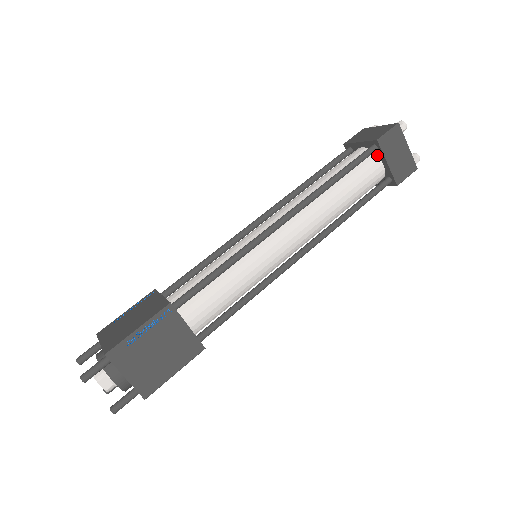
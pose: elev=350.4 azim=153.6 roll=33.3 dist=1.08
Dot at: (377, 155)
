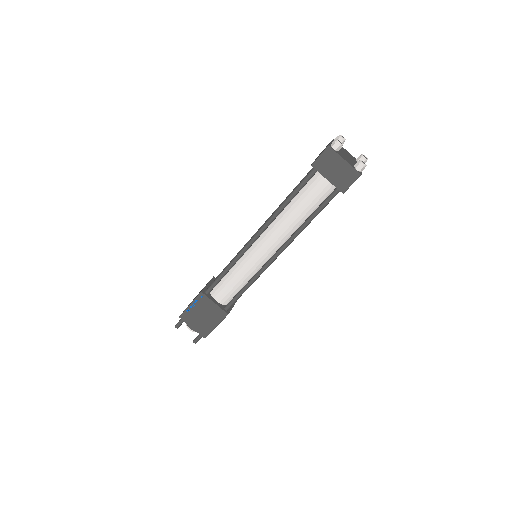
Dot at: occluded
